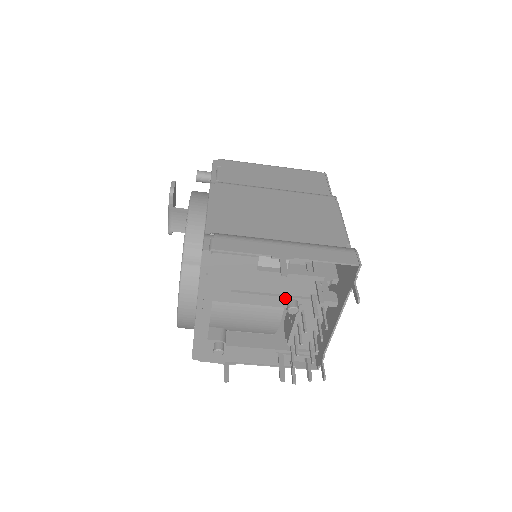
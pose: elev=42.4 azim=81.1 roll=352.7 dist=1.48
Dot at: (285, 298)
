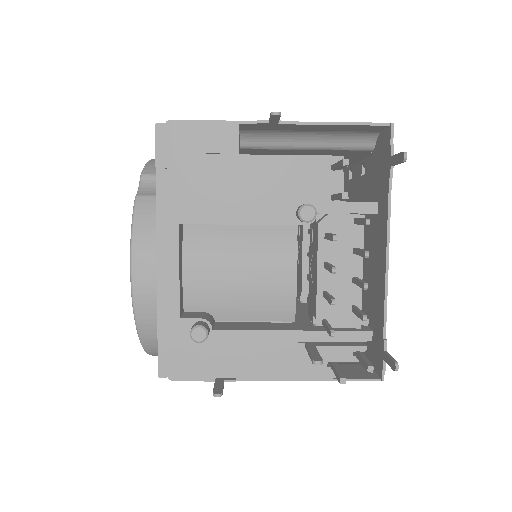
Dot at: (292, 204)
